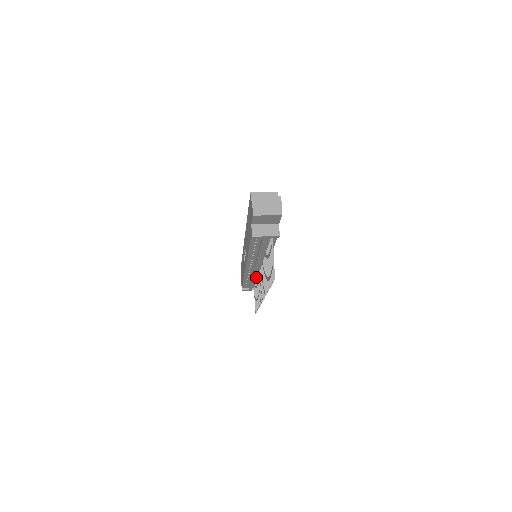
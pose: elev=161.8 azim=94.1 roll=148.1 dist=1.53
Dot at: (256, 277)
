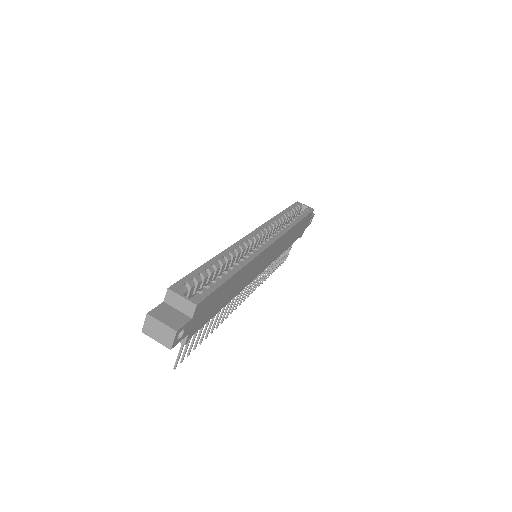
Dot at: occluded
